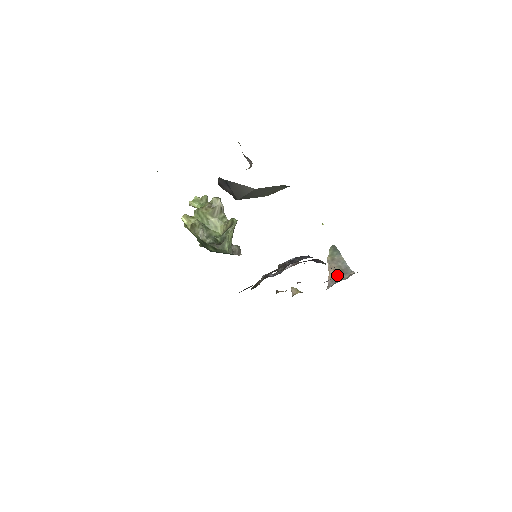
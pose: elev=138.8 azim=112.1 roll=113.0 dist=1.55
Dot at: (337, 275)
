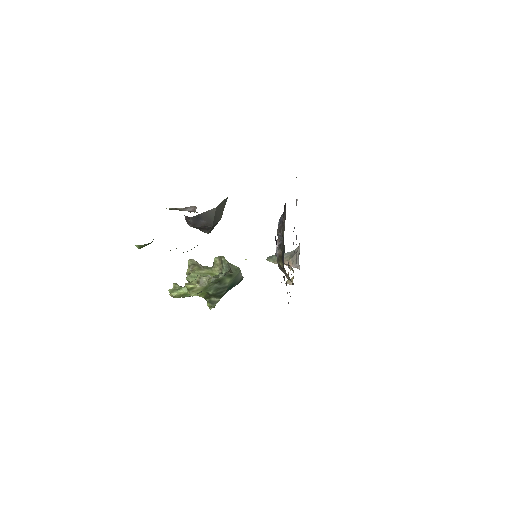
Dot at: (293, 258)
